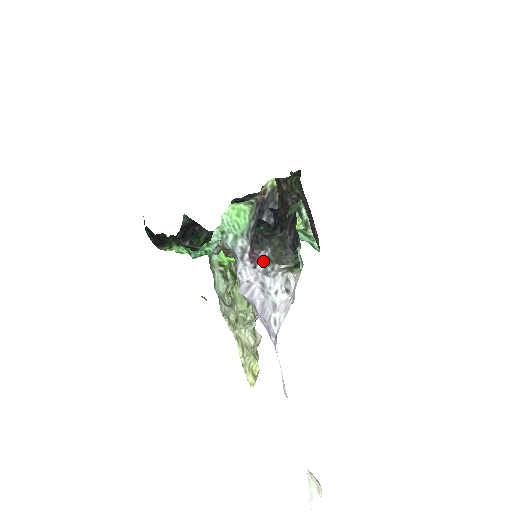
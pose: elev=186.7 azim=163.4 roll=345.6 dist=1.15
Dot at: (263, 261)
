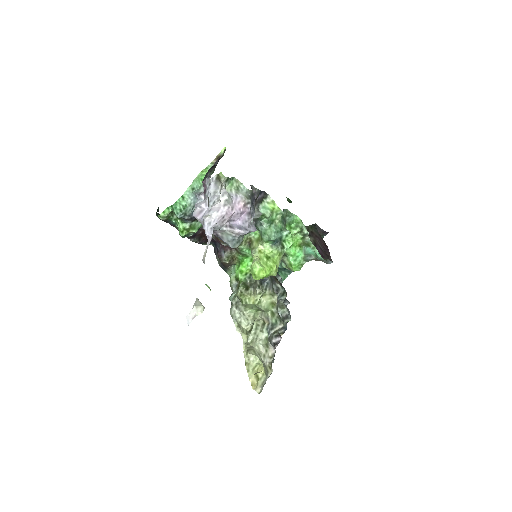
Dot at: occluded
